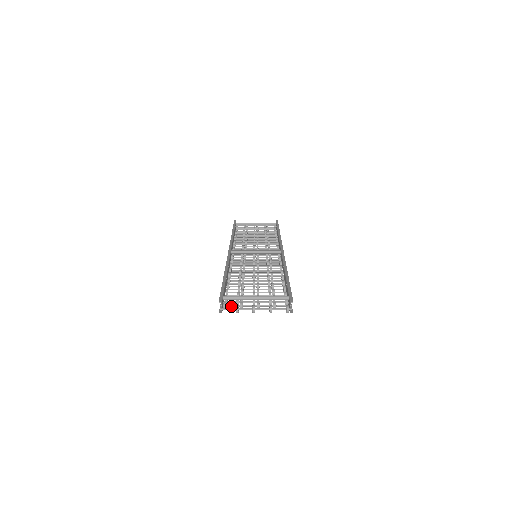
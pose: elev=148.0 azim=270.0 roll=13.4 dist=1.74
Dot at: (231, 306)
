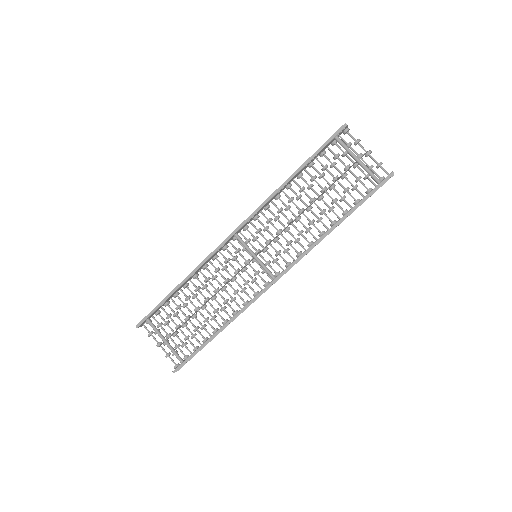
Dot at: occluded
